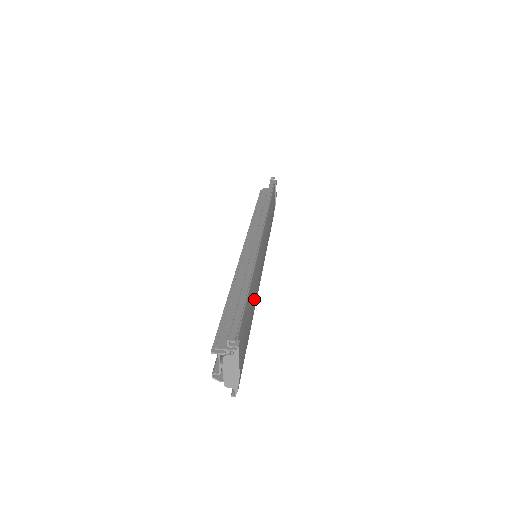
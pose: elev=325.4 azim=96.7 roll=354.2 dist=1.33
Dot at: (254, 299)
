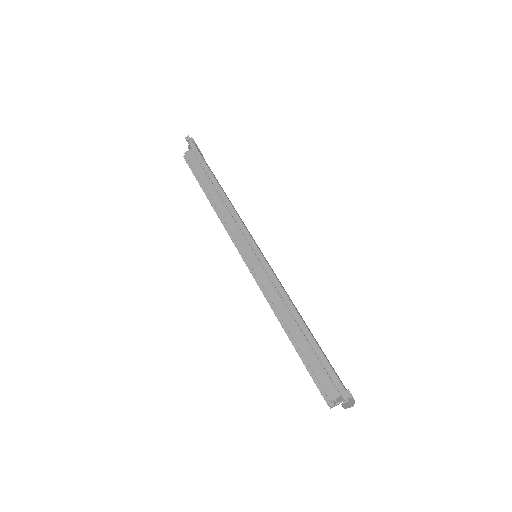
Dot at: occluded
